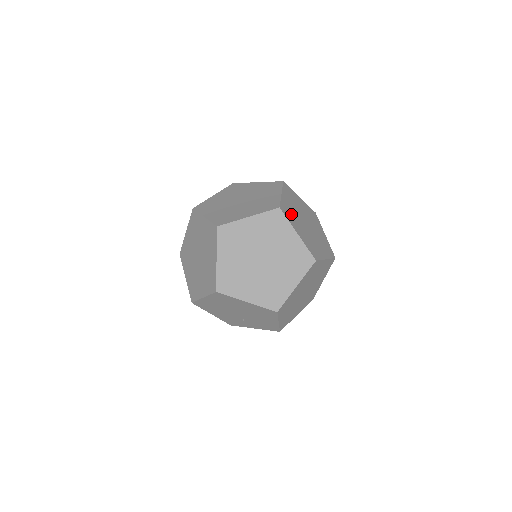
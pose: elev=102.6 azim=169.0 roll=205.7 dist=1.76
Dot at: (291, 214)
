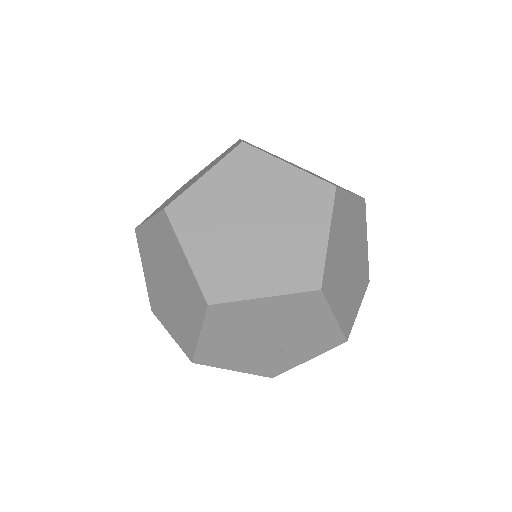
Dot at: occluded
